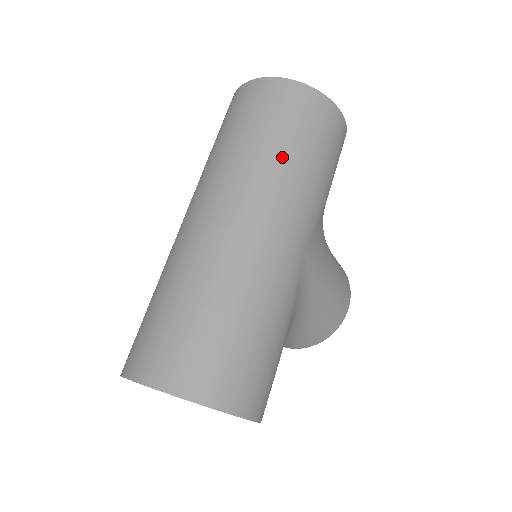
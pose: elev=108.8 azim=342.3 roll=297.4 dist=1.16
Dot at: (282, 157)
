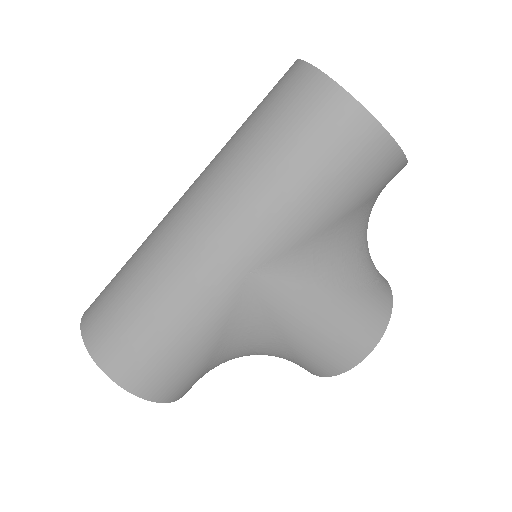
Dot at: (254, 162)
